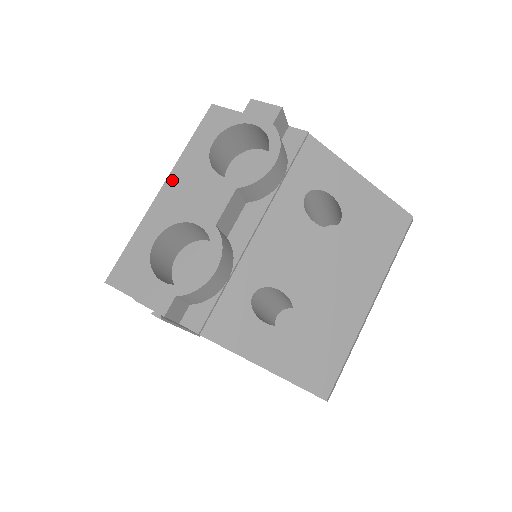
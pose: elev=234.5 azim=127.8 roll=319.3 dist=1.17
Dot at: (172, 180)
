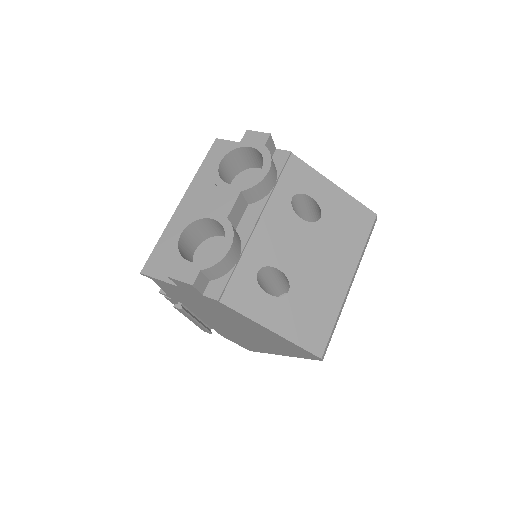
Dot at: (189, 194)
